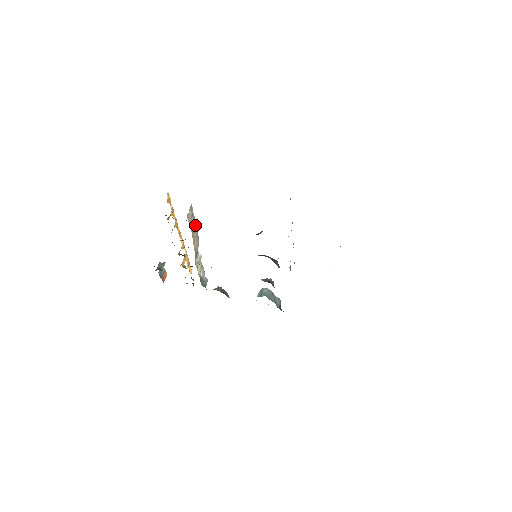
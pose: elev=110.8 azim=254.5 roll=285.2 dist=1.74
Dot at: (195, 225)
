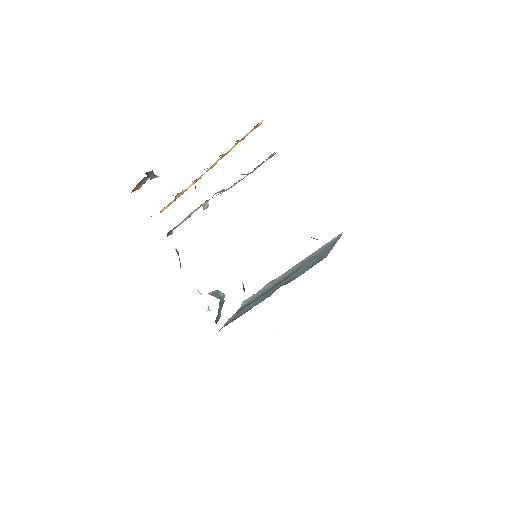
Dot at: occluded
